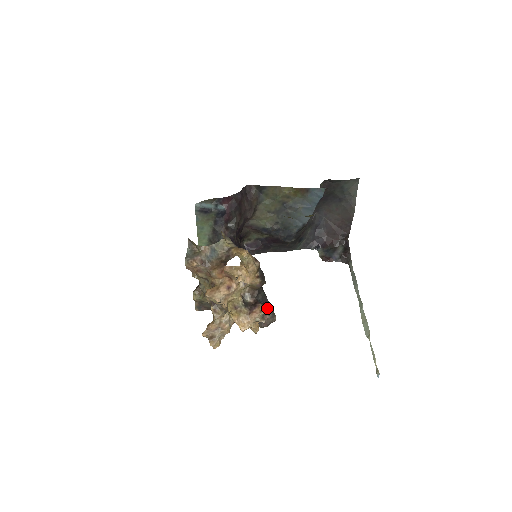
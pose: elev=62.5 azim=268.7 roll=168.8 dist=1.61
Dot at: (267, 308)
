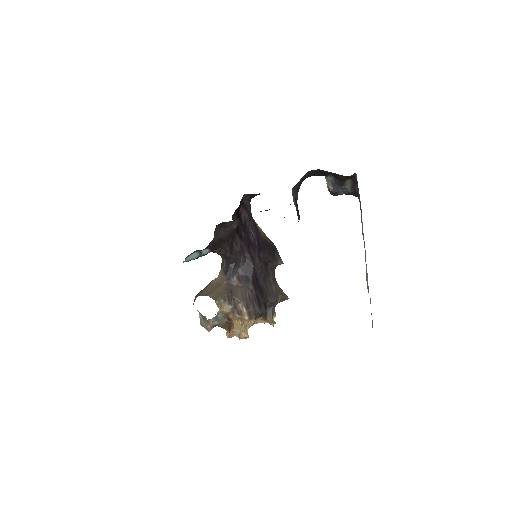
Dot at: (277, 302)
